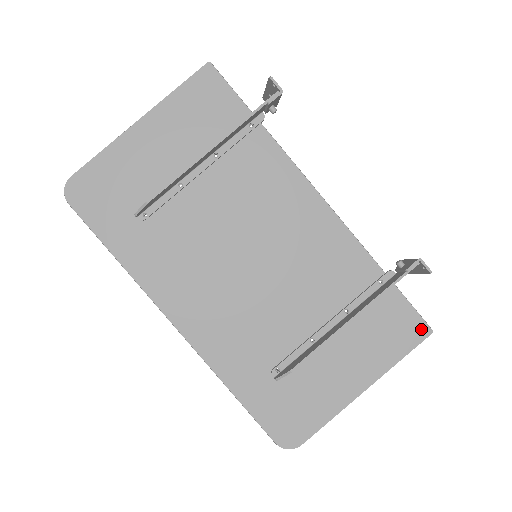
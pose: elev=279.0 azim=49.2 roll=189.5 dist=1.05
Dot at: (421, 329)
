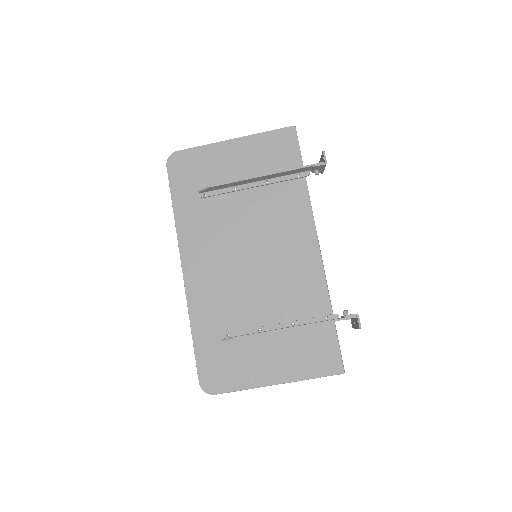
Dot at: (337, 366)
